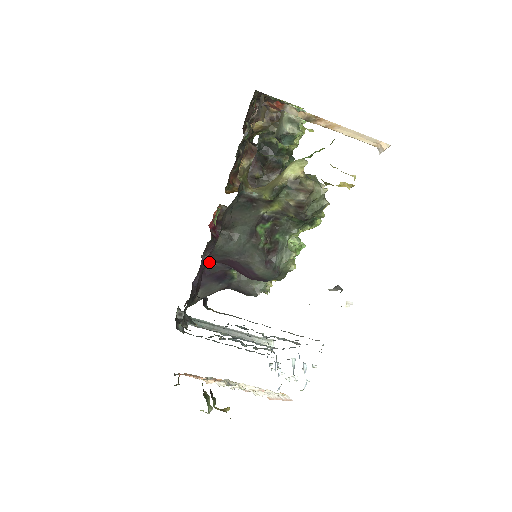
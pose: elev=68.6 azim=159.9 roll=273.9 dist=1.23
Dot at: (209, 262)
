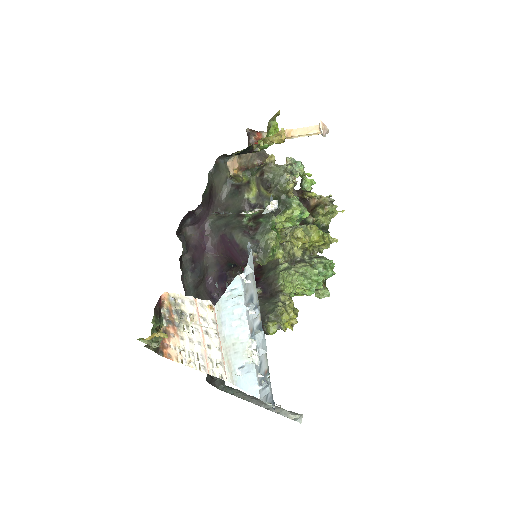
Dot at: (209, 243)
